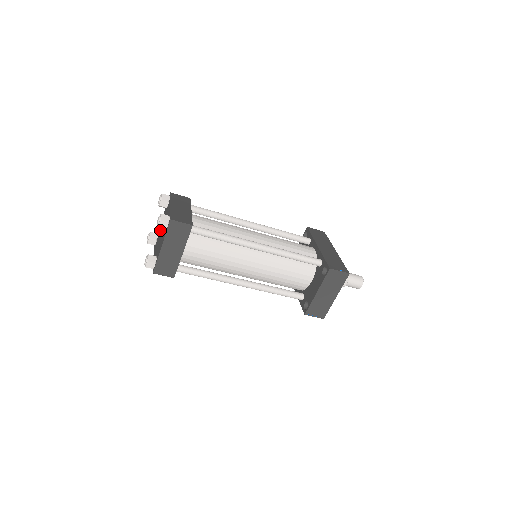
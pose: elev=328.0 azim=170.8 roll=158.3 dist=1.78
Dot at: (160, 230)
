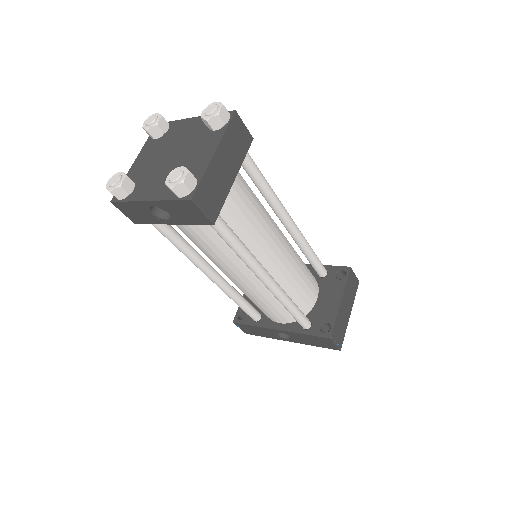
Dot at: (149, 166)
